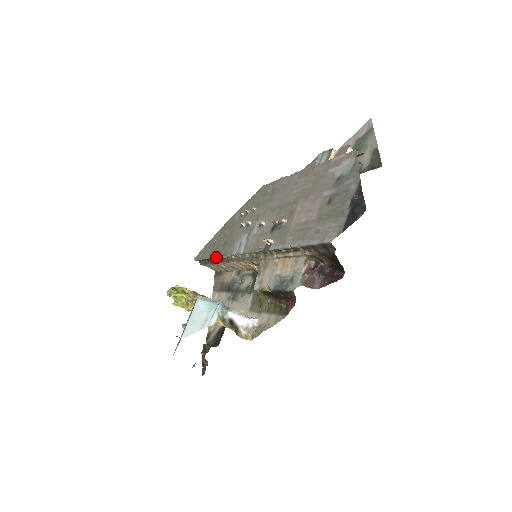
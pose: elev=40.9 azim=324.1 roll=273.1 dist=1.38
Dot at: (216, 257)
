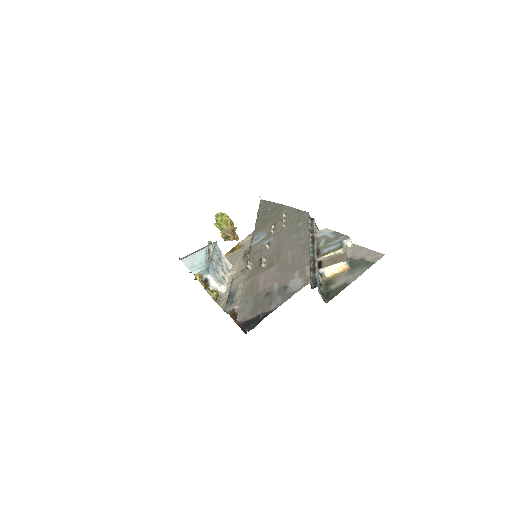
Dot at: (256, 222)
